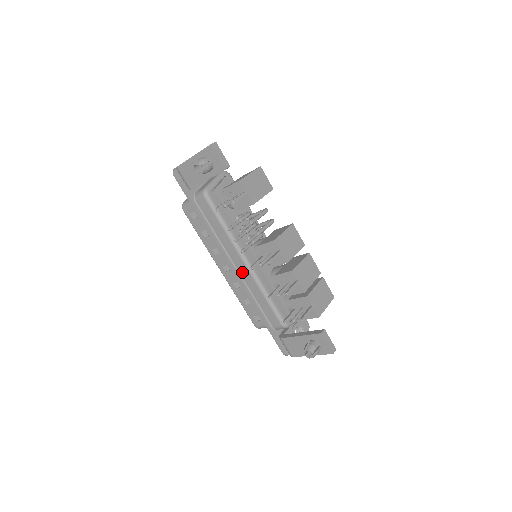
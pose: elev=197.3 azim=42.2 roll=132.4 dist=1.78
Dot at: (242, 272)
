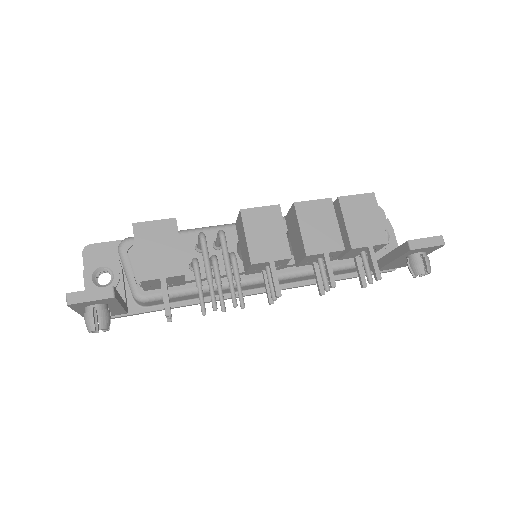
Dot at: occluded
